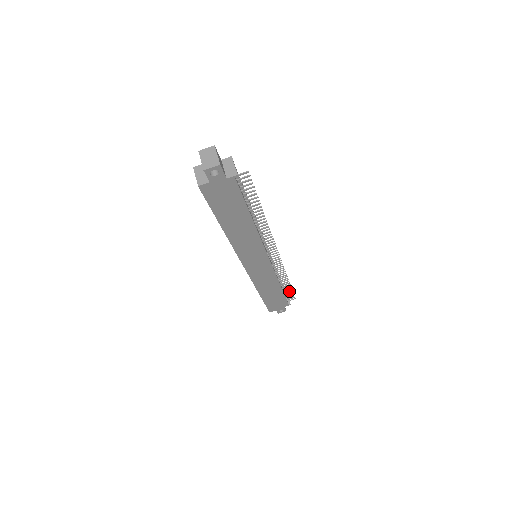
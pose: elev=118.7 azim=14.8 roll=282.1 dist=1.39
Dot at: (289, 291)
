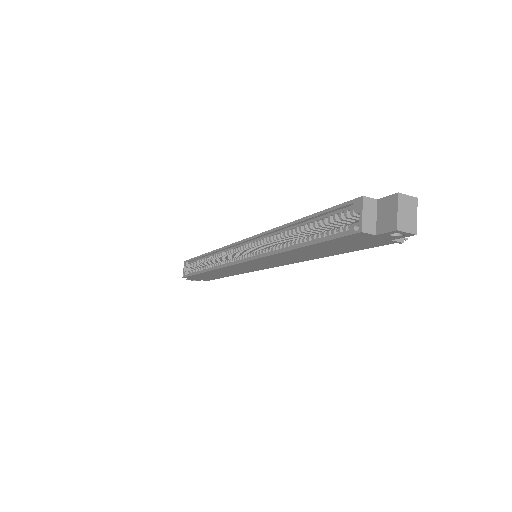
Dot at: occluded
